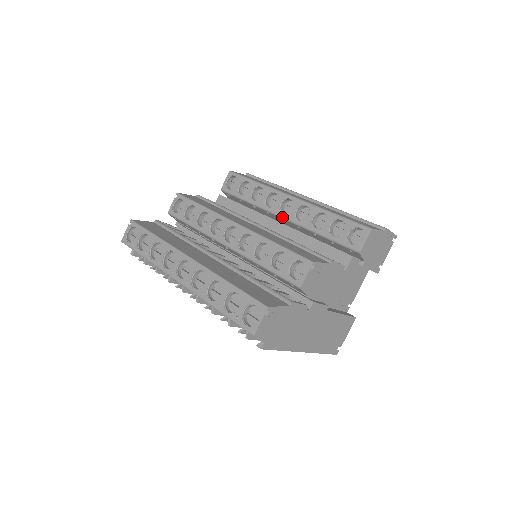
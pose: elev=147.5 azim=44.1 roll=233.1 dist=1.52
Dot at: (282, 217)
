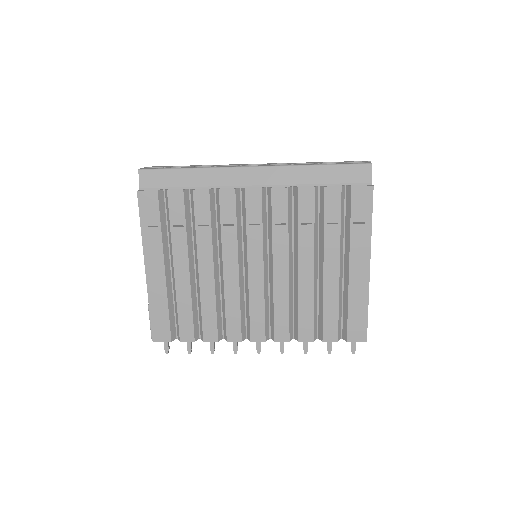
Dot at: occluded
